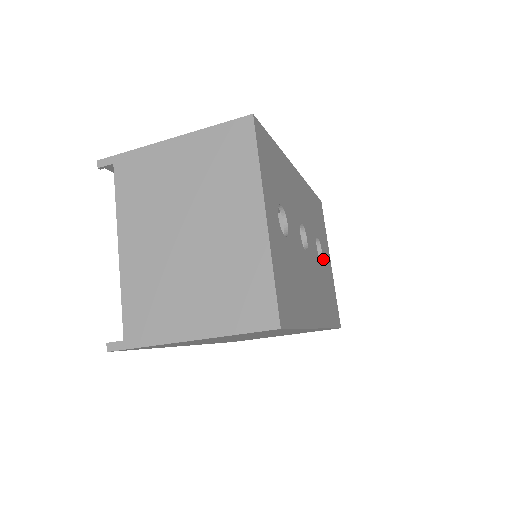
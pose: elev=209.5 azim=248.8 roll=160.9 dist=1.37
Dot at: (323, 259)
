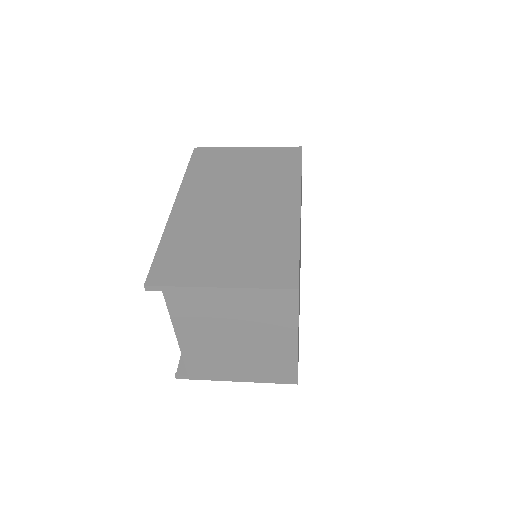
Dot at: occluded
